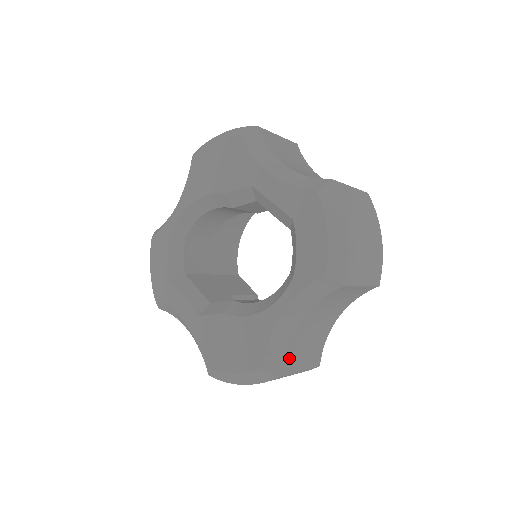
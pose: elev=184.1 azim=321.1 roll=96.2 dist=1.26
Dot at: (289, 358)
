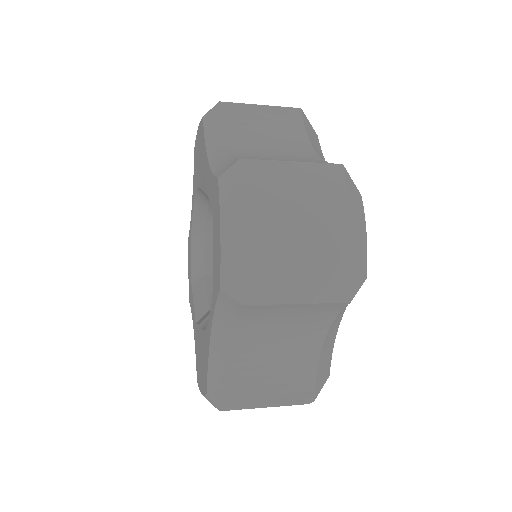
Dot at: (239, 387)
